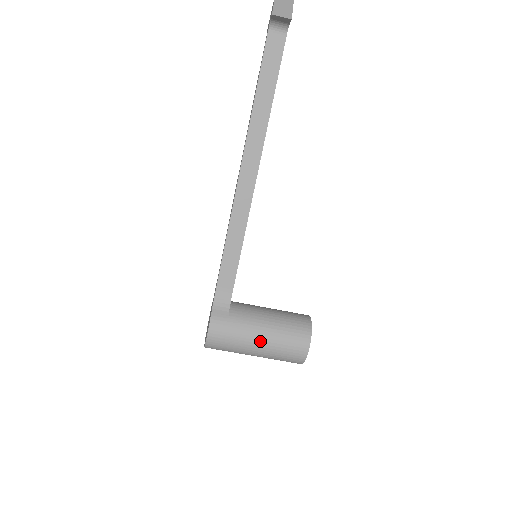
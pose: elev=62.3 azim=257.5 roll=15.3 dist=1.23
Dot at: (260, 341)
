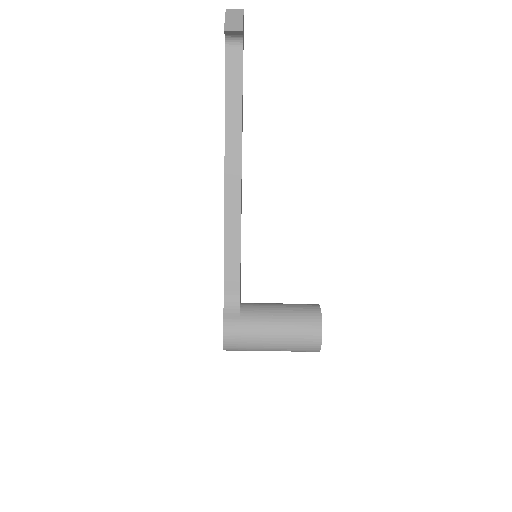
Dot at: (273, 335)
